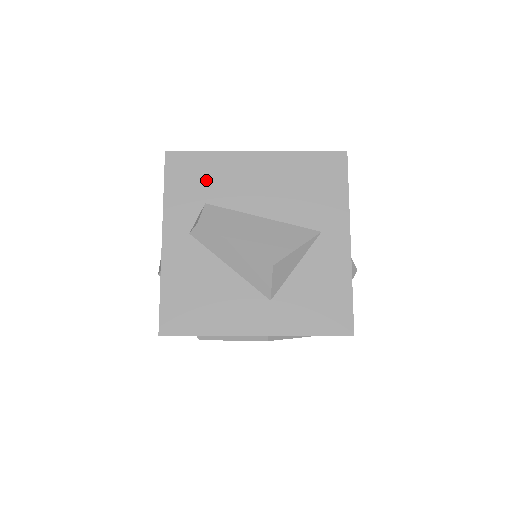
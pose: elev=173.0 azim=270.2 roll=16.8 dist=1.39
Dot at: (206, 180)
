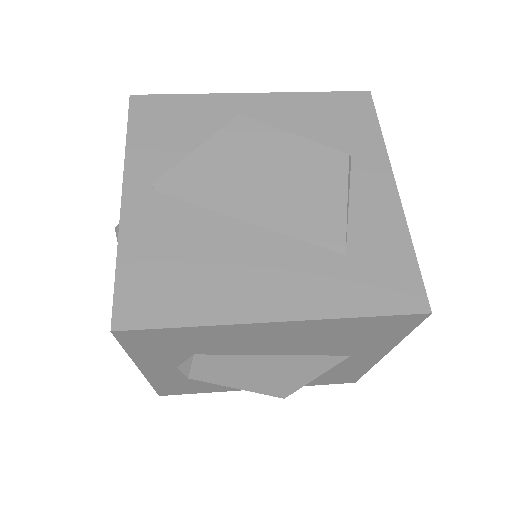
Dot at: (191, 344)
